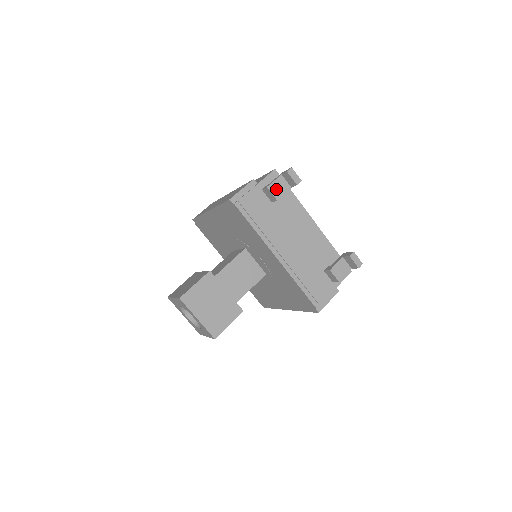
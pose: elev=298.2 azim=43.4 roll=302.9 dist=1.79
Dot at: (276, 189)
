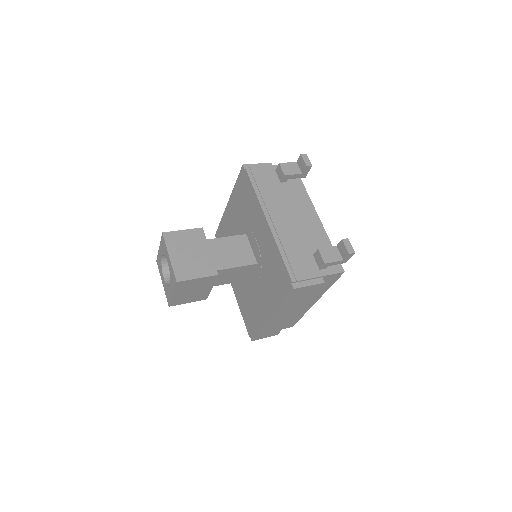
Dot at: (287, 168)
